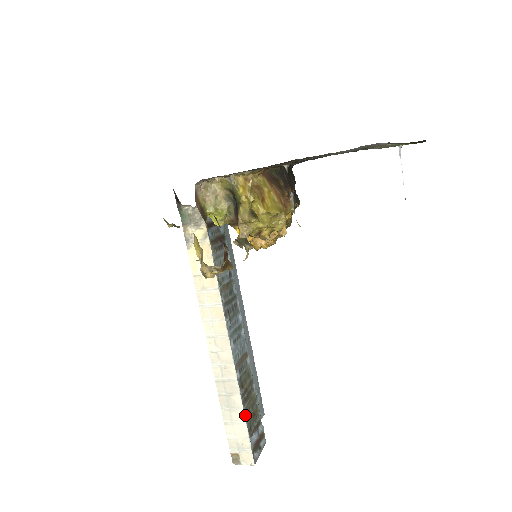
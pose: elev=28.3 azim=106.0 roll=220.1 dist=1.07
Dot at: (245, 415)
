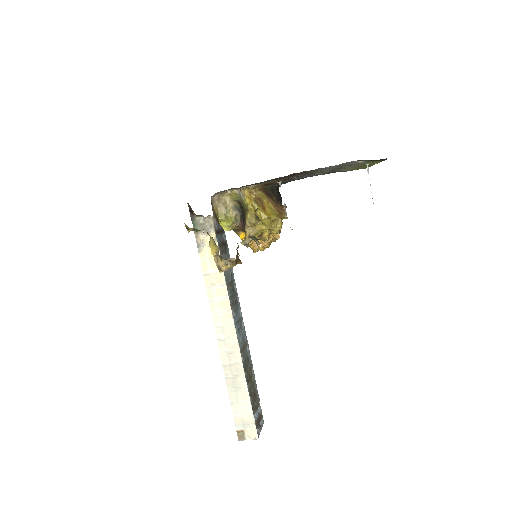
Dot at: (249, 394)
